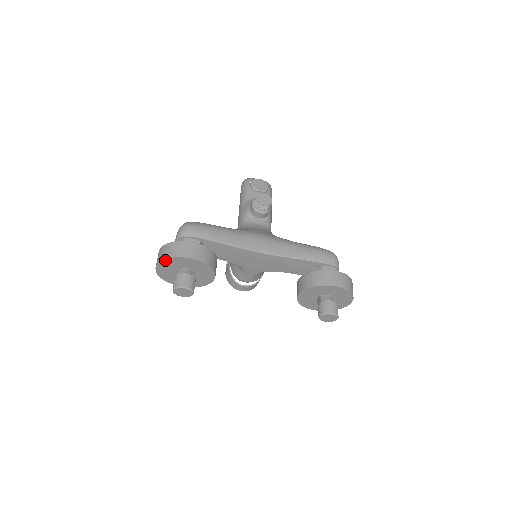
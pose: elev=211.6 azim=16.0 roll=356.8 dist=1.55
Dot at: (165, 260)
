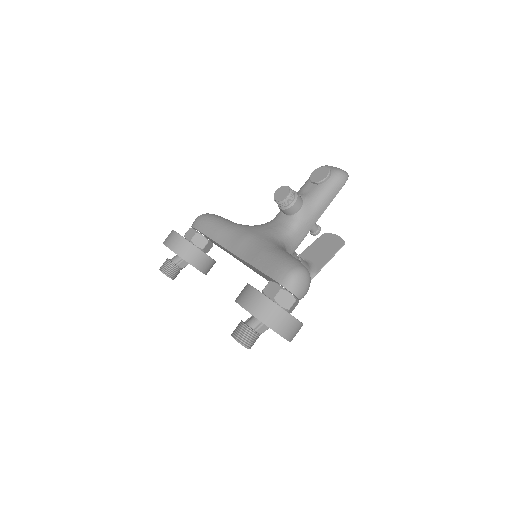
Dot at: occluded
